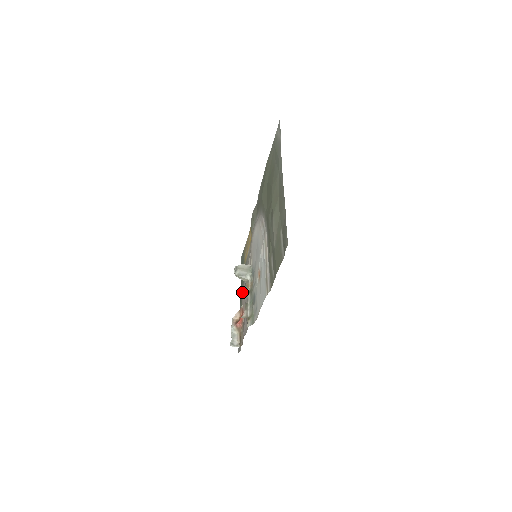
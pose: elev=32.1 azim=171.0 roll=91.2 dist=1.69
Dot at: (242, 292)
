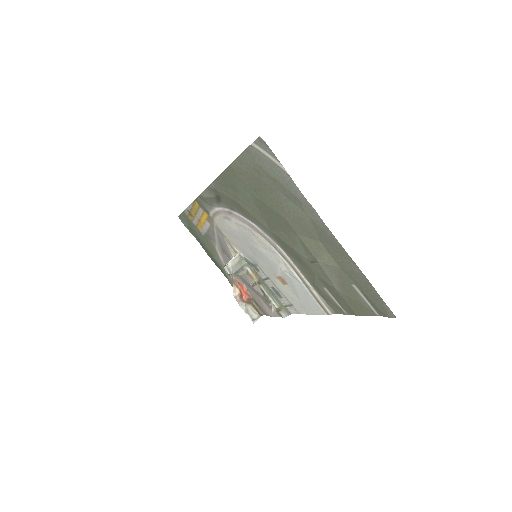
Dot at: (218, 260)
